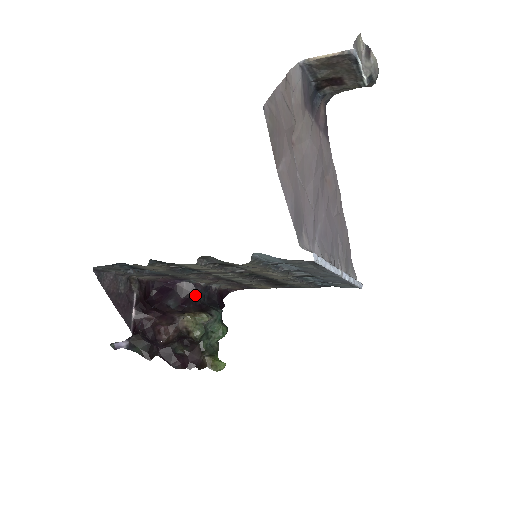
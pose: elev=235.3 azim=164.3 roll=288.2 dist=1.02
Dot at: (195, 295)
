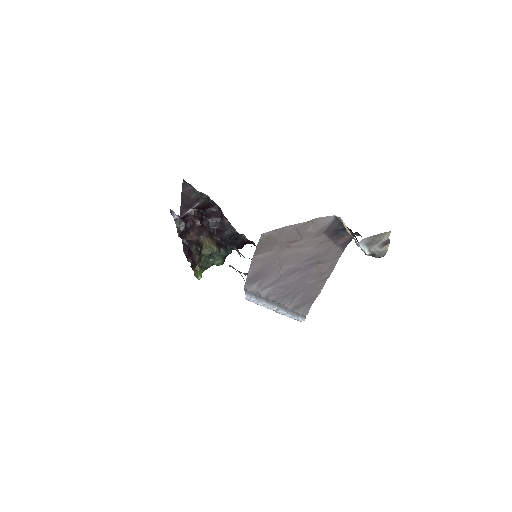
Dot at: (226, 233)
